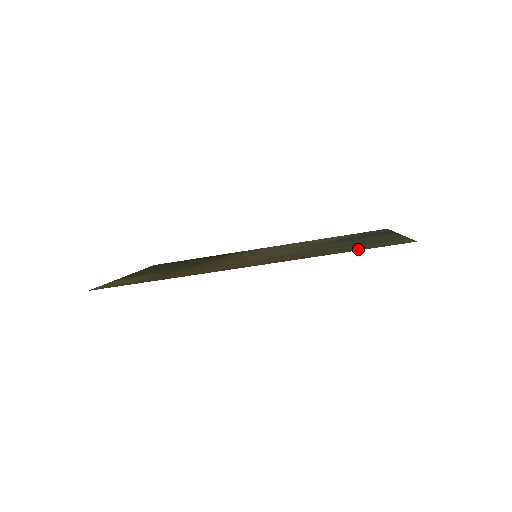
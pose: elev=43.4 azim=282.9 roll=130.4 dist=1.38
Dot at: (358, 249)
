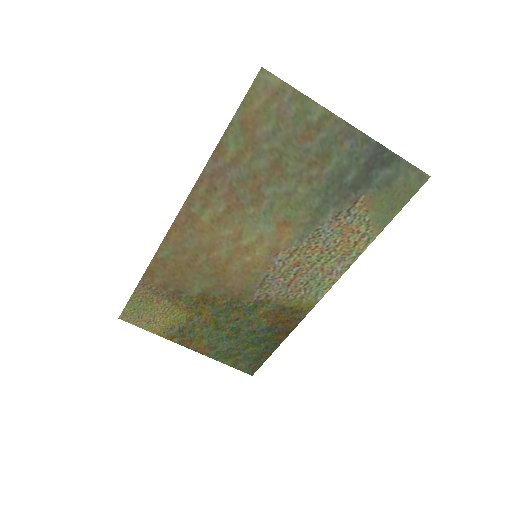
Dot at: (238, 125)
